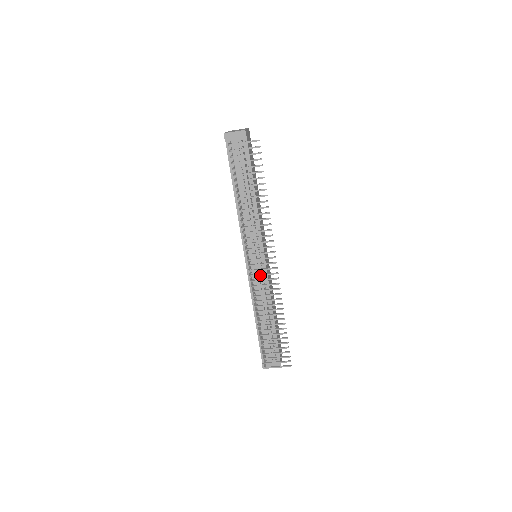
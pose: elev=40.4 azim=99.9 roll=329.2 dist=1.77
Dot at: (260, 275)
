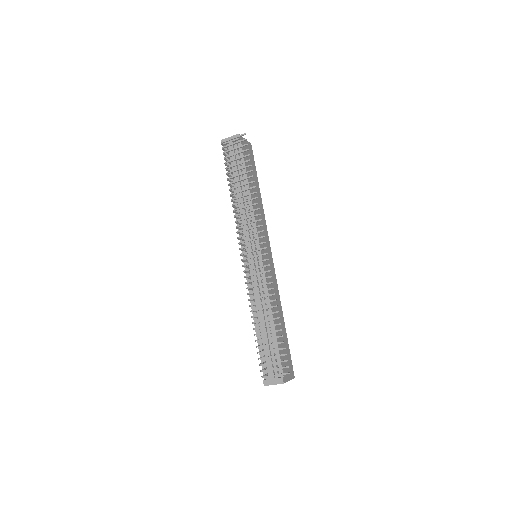
Dot at: (251, 263)
